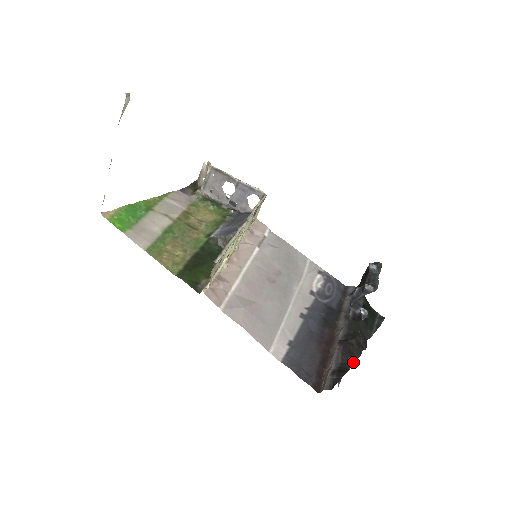
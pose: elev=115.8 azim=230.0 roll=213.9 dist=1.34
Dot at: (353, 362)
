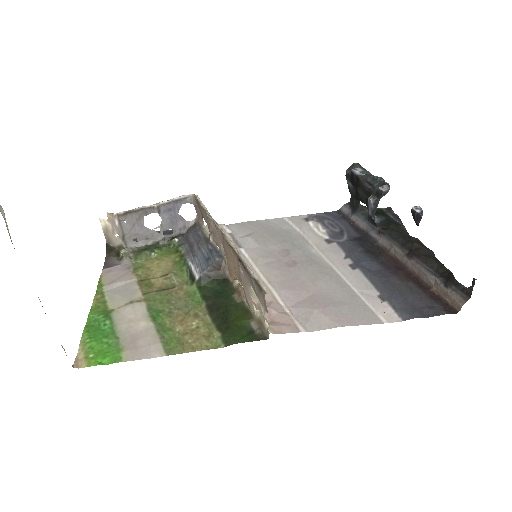
Dot at: (438, 261)
